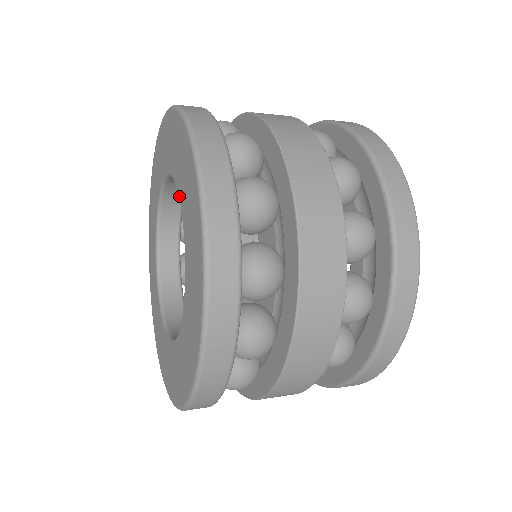
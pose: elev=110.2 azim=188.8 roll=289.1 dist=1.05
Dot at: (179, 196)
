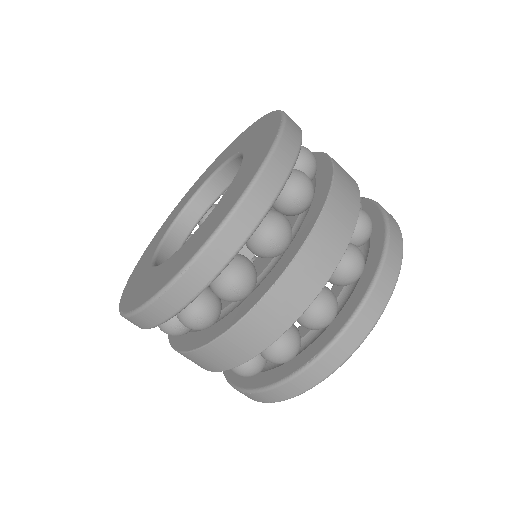
Dot at: (209, 215)
